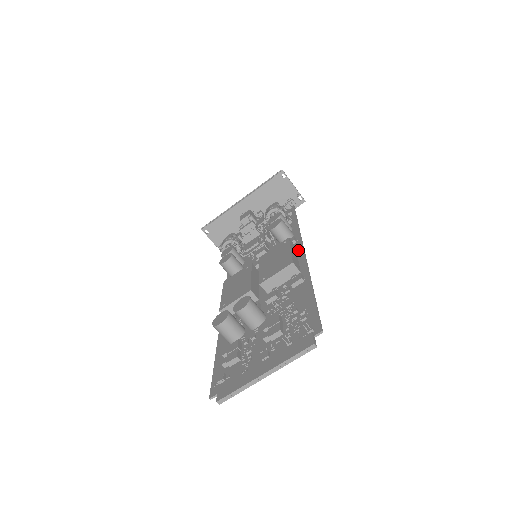
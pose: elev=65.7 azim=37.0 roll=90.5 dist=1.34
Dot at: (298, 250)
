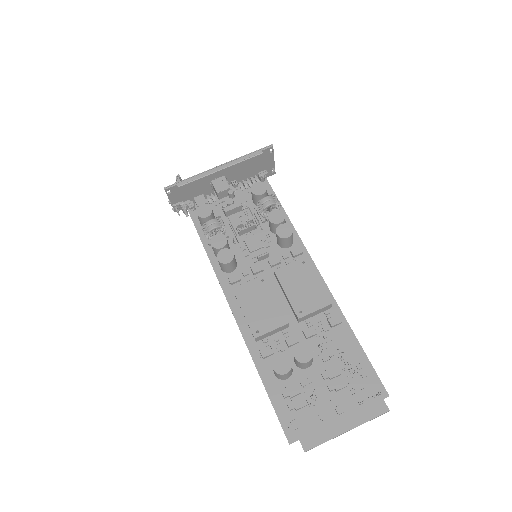
Dot at: occluded
